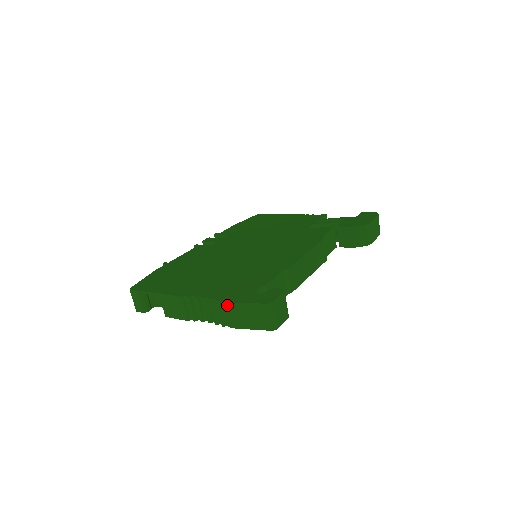
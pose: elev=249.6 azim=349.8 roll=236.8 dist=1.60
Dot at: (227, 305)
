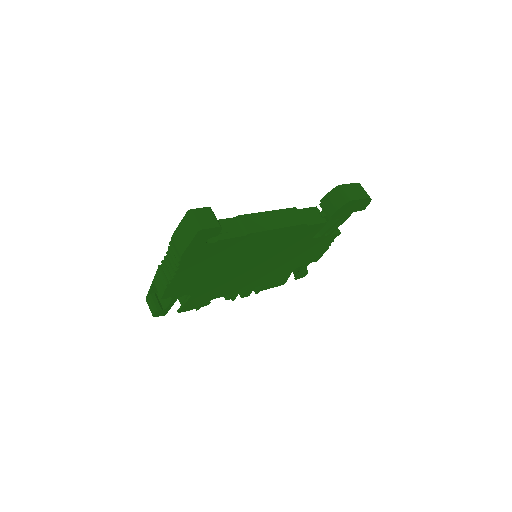
Dot at: (173, 239)
